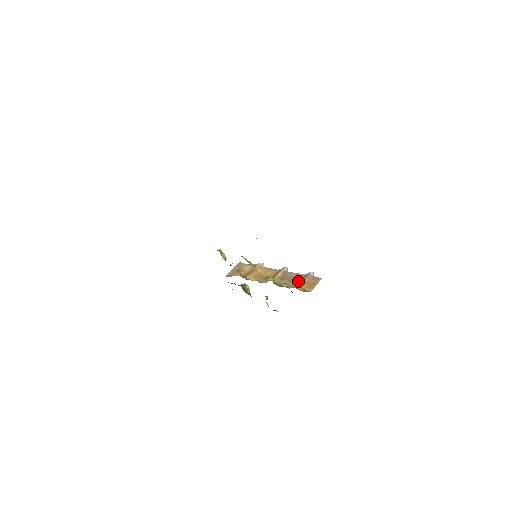
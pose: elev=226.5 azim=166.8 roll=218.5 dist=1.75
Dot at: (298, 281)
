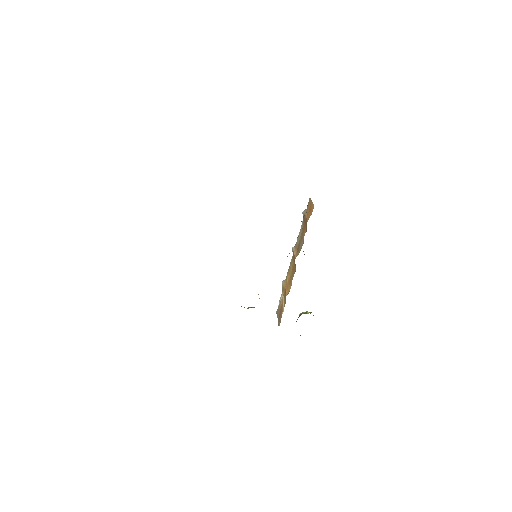
Dot at: (304, 226)
